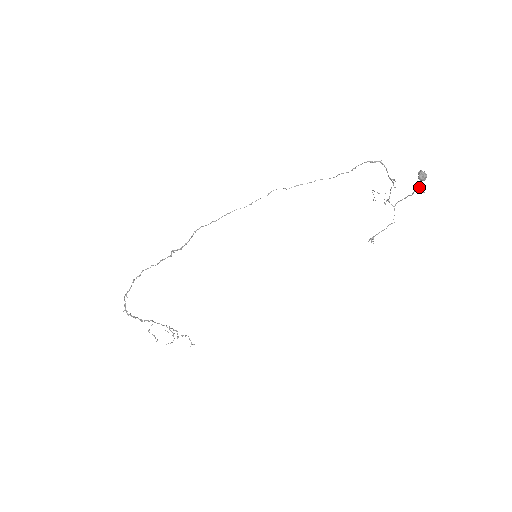
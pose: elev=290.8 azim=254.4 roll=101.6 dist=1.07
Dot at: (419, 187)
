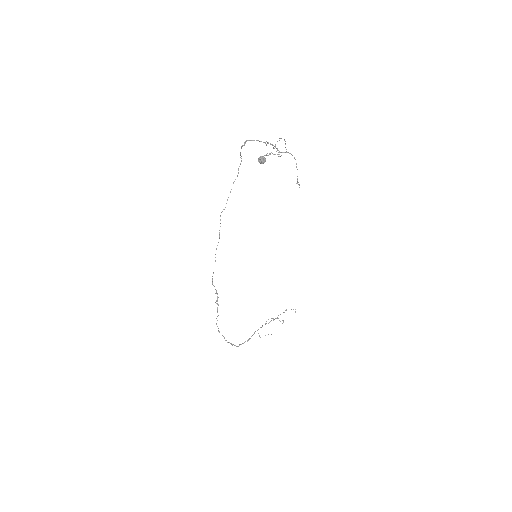
Dot at: occluded
